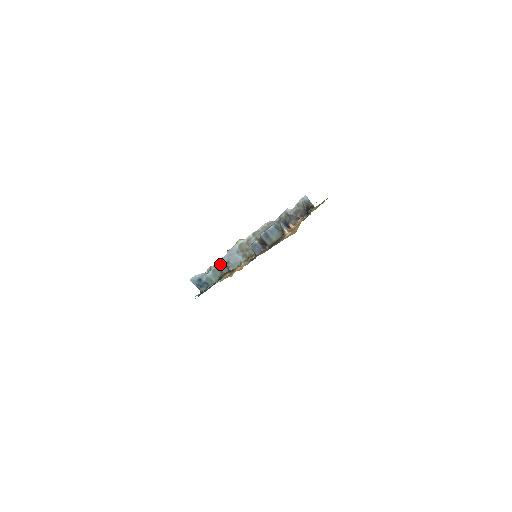
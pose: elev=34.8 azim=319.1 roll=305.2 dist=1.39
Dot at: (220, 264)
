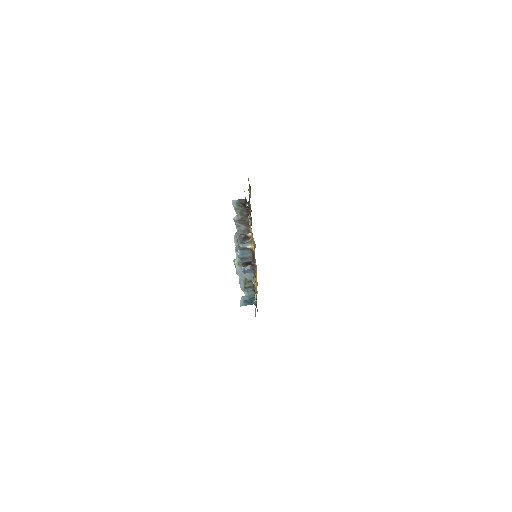
Dot at: (243, 284)
